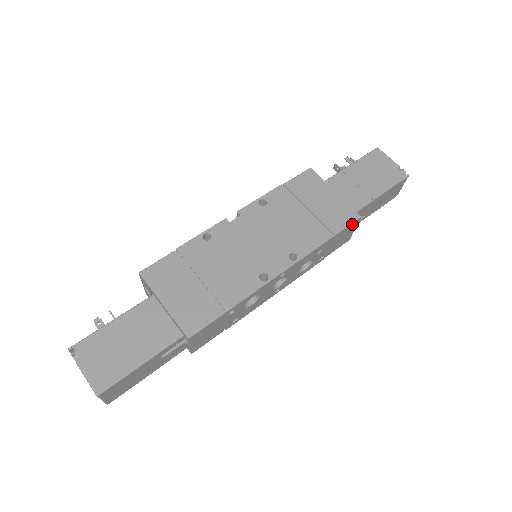
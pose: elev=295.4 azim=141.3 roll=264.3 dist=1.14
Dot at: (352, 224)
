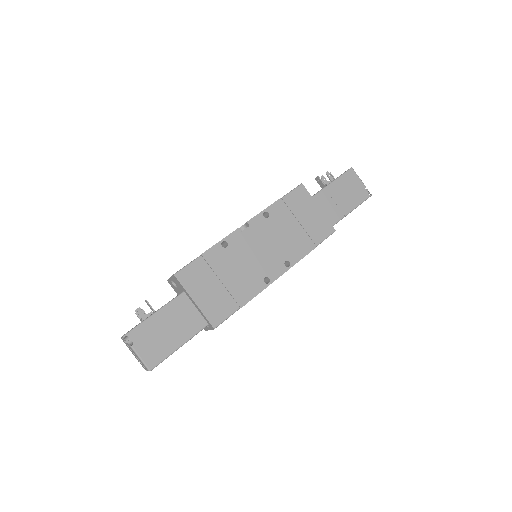
Dot at: occluded
